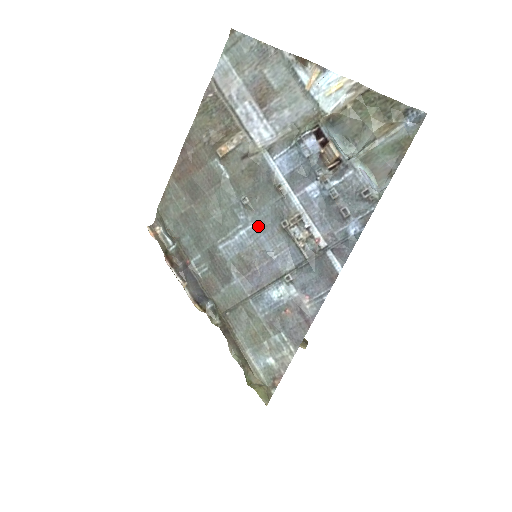
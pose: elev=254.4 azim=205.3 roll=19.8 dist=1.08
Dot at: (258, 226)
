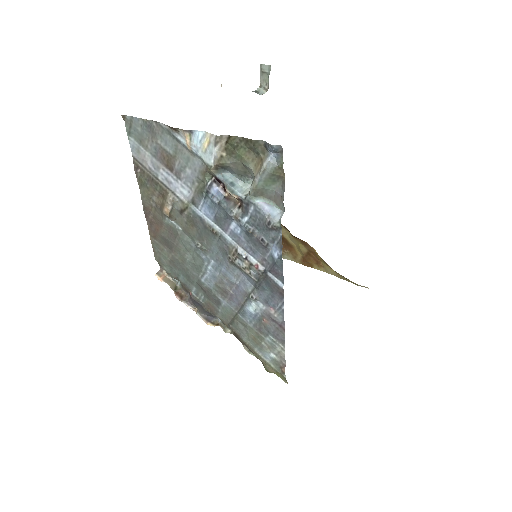
Dot at: (216, 261)
